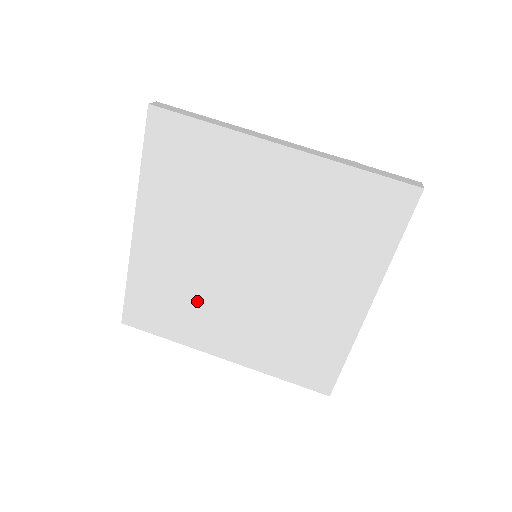
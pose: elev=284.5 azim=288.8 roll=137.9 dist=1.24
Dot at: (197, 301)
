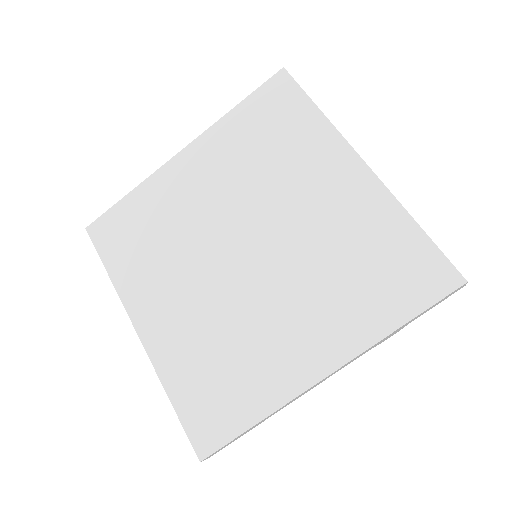
Dot at: (169, 253)
